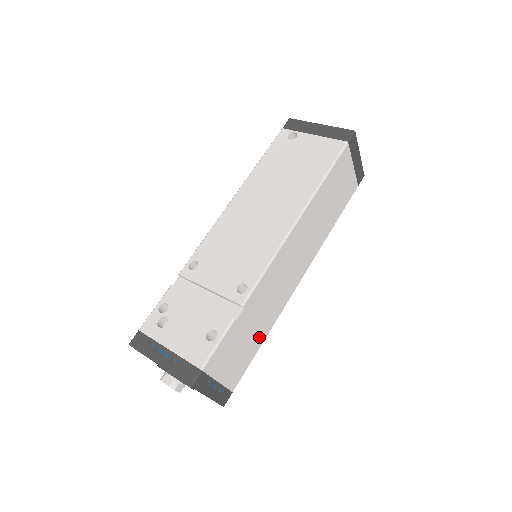
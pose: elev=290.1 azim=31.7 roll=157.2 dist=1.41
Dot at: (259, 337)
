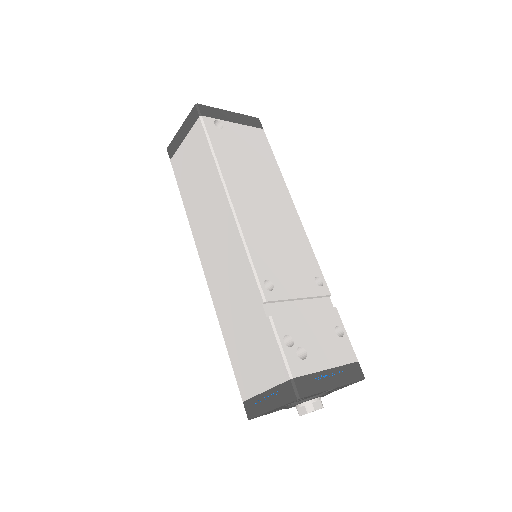
Dot at: occluded
